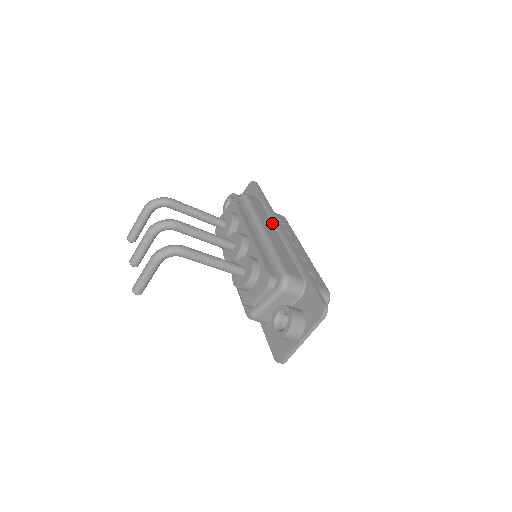
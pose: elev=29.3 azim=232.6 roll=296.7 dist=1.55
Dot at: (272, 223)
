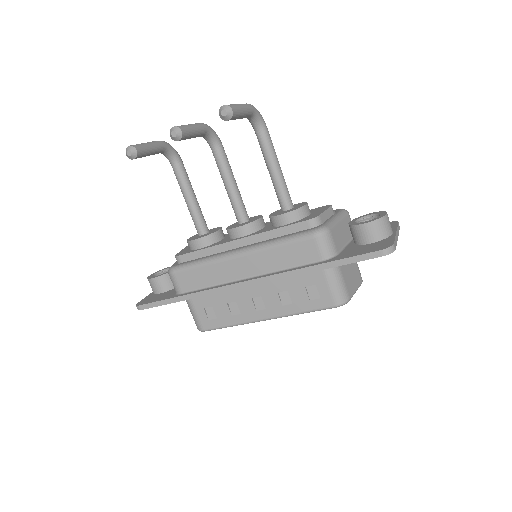
Dot at: occluded
